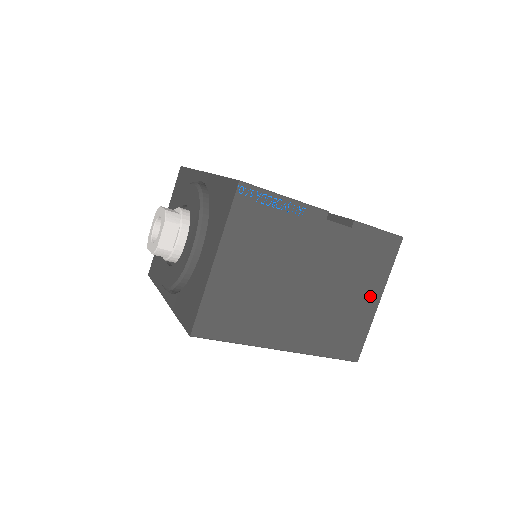
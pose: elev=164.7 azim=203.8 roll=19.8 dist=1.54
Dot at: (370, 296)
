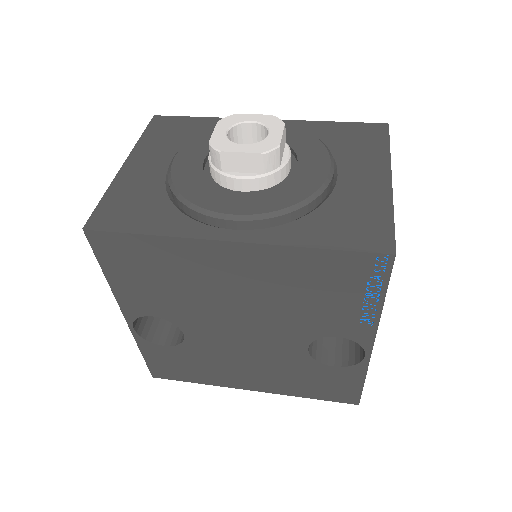
Dot at: occluded
